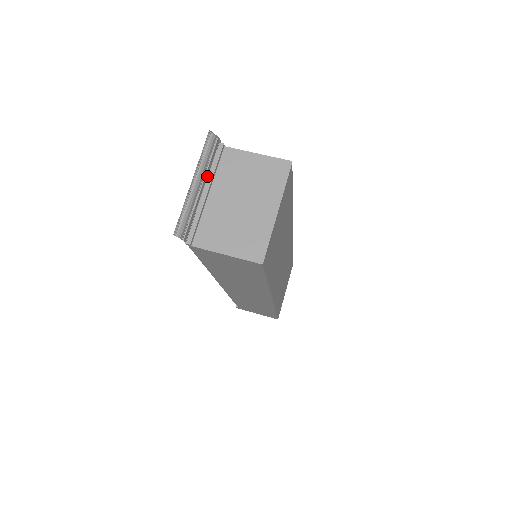
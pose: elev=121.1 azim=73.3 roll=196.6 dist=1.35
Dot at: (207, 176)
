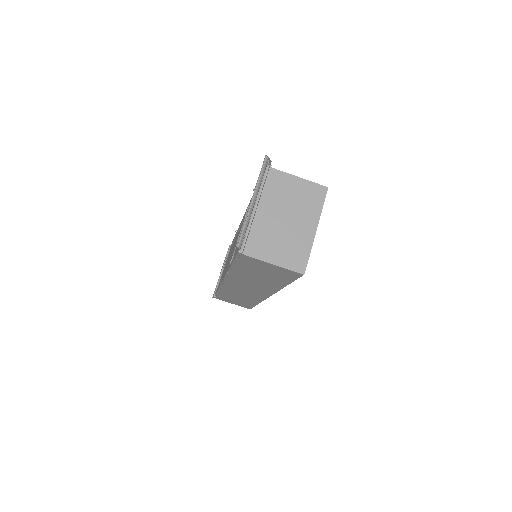
Dot at: (258, 193)
